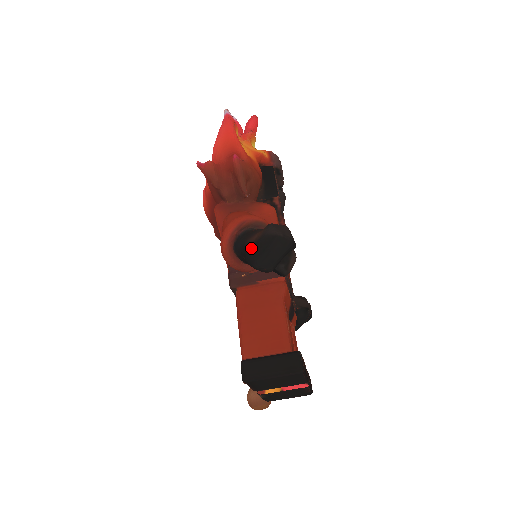
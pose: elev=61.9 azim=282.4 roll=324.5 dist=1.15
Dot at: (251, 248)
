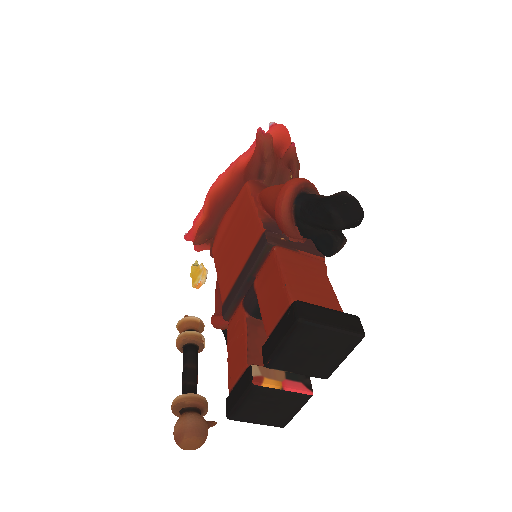
Dot at: (329, 198)
